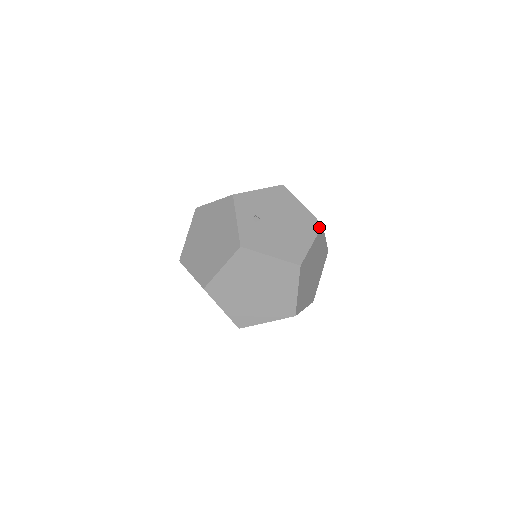
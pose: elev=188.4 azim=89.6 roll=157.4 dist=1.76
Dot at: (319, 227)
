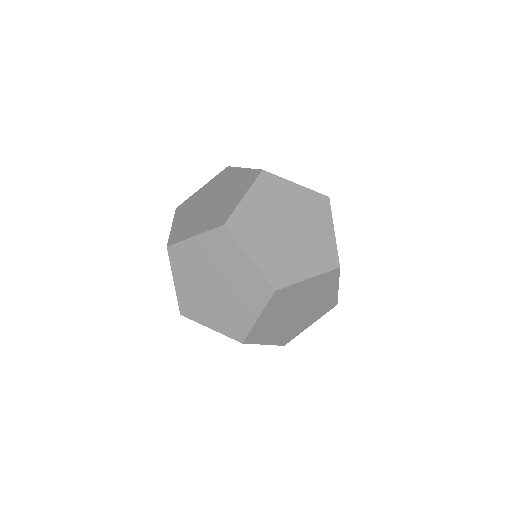
Dot at: occluded
